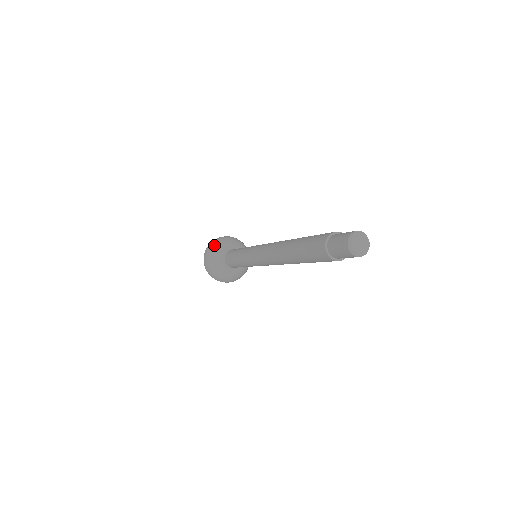
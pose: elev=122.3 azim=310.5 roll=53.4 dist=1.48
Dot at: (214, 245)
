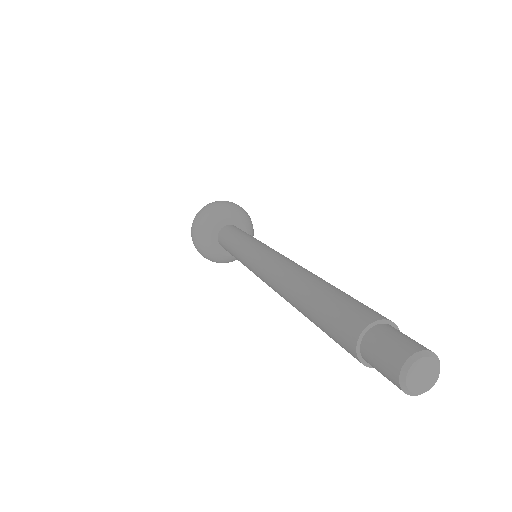
Dot at: (213, 209)
